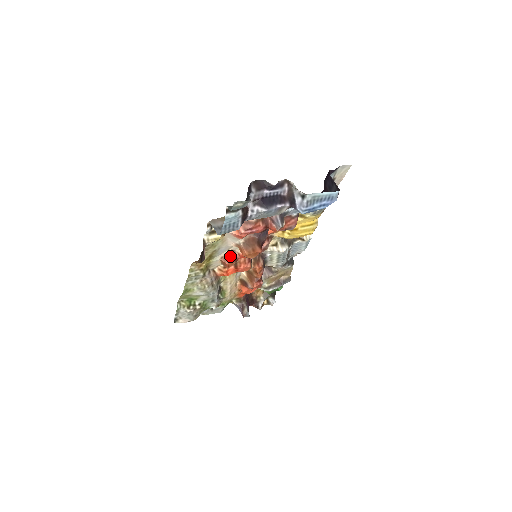
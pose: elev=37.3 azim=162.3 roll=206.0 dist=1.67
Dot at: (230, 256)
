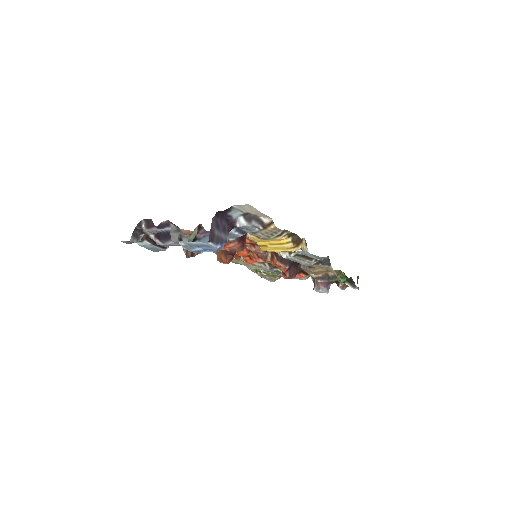
Dot at: occluded
